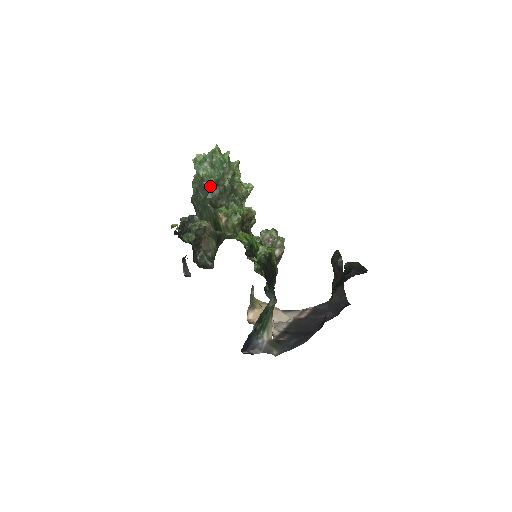
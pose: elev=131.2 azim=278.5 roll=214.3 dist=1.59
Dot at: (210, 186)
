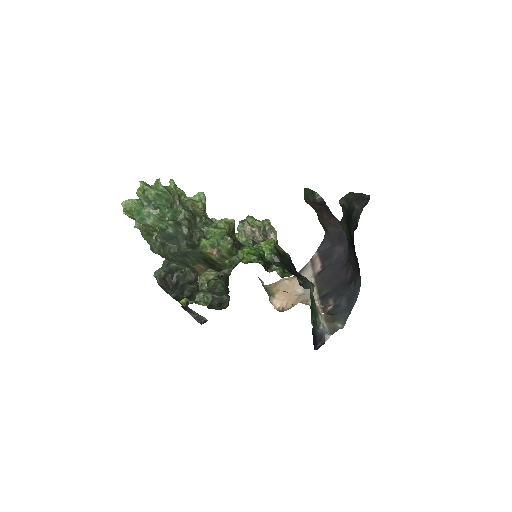
Dot at: (174, 230)
